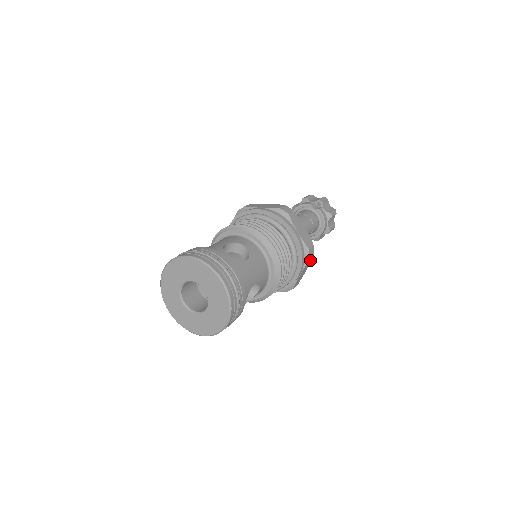
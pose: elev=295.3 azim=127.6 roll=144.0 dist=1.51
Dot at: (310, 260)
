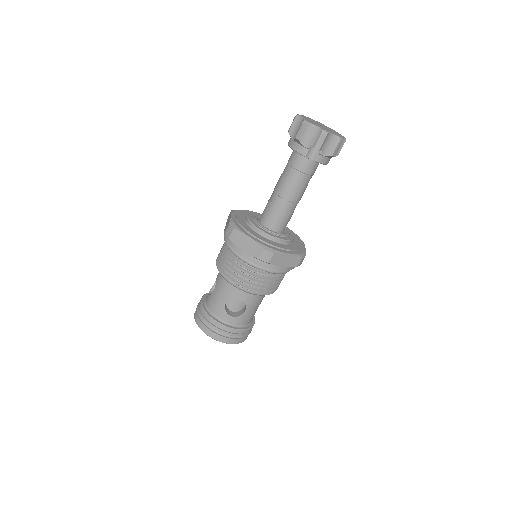
Dot at: occluded
